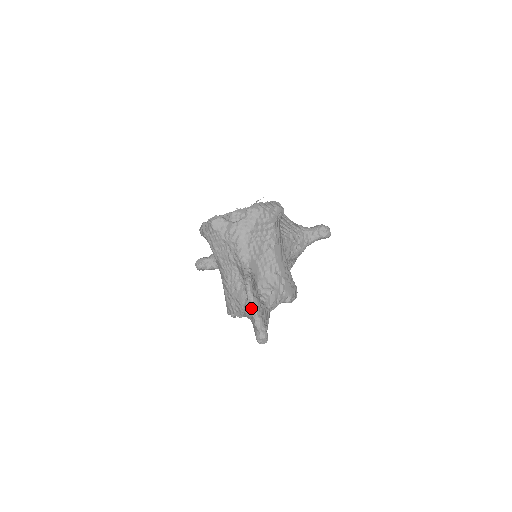
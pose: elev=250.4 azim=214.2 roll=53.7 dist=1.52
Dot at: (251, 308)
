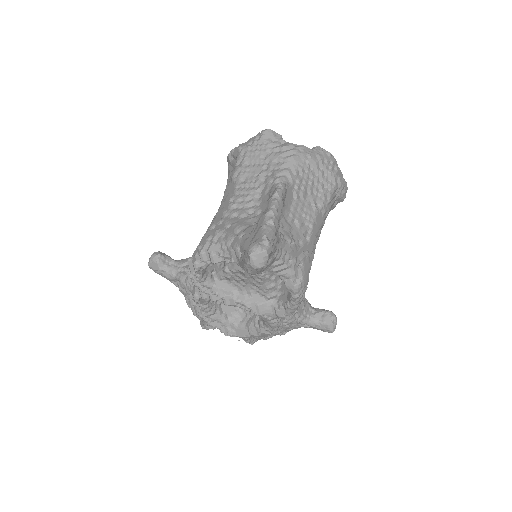
Dot at: (270, 208)
